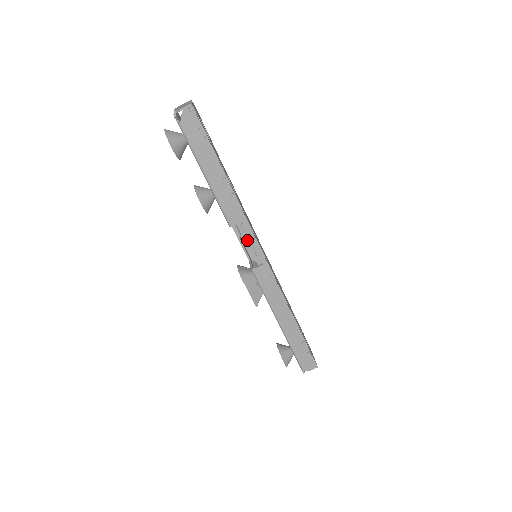
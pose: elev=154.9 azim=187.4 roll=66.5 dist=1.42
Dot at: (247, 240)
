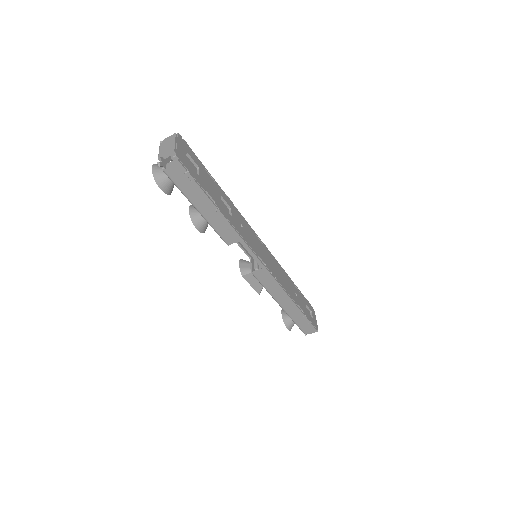
Dot at: occluded
